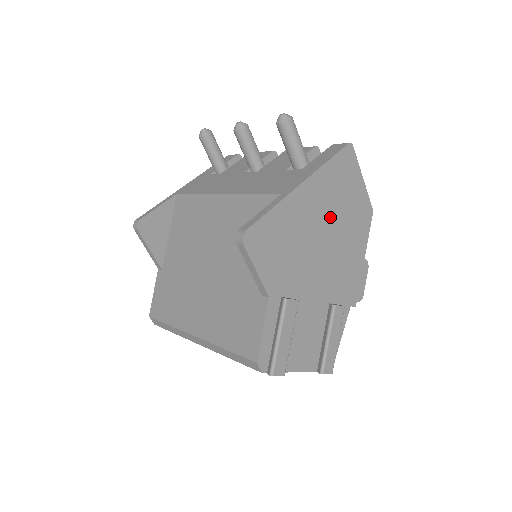
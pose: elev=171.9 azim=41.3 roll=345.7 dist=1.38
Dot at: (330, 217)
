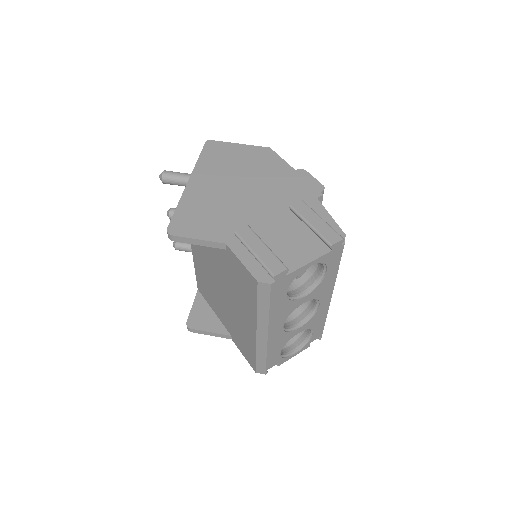
Dot at: (233, 177)
